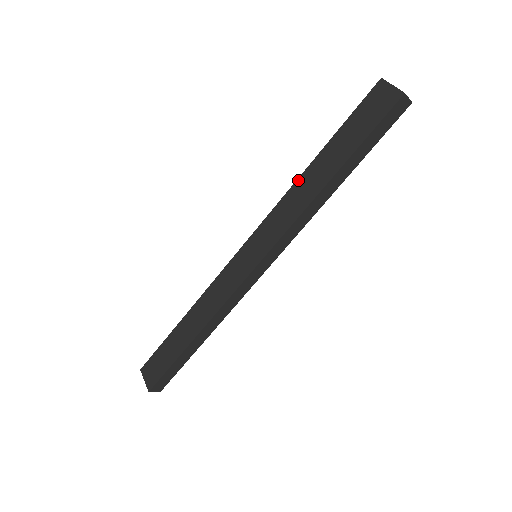
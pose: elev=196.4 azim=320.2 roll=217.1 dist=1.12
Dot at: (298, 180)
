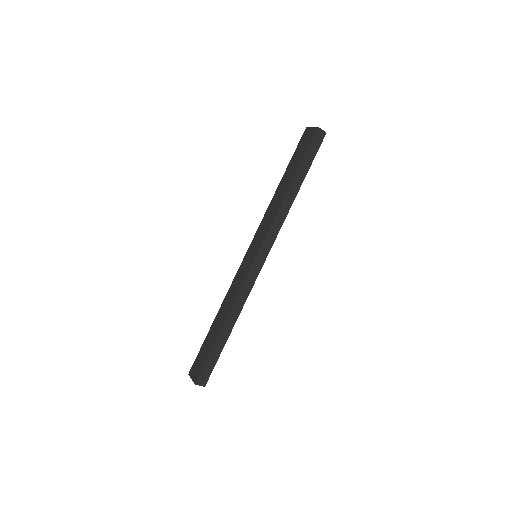
Dot at: (272, 199)
